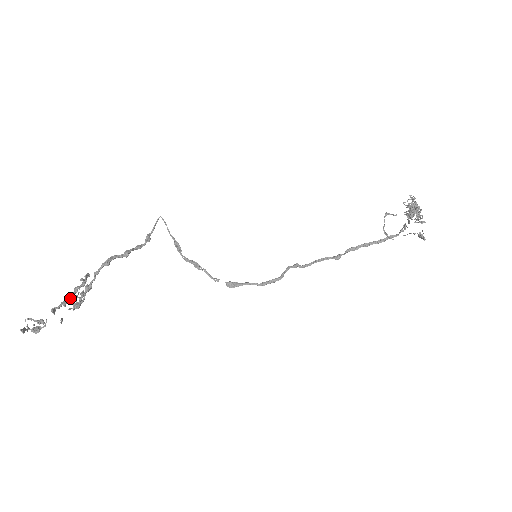
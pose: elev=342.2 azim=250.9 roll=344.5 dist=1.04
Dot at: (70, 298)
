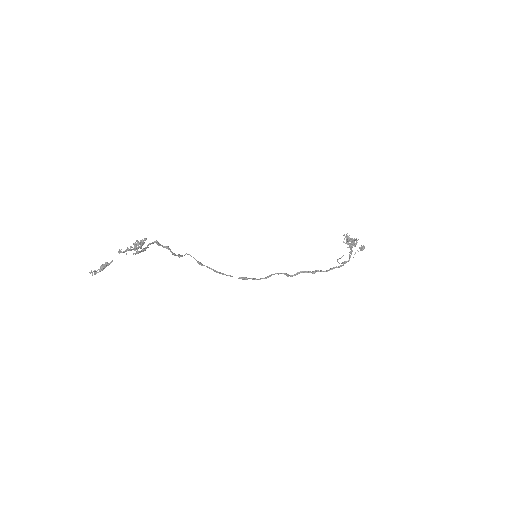
Dot at: (132, 247)
